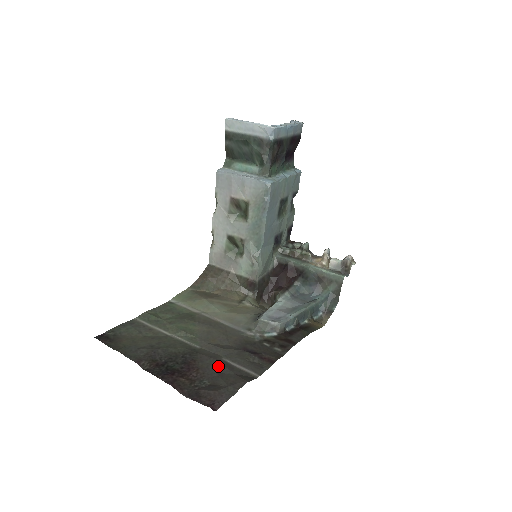
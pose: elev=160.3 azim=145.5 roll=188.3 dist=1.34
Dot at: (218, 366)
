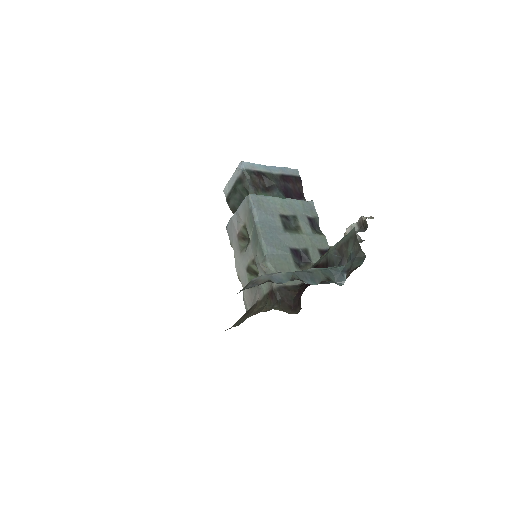
Dot at: occluded
